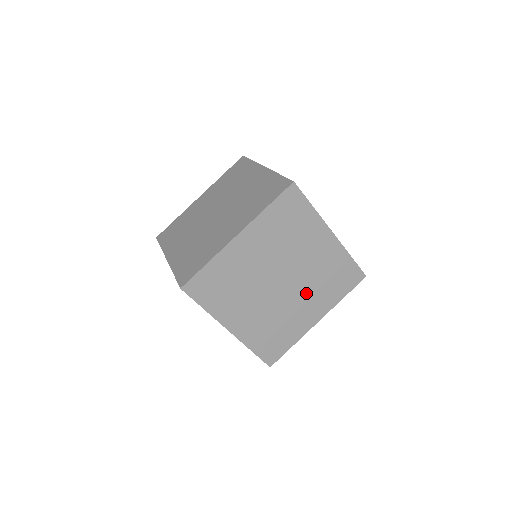
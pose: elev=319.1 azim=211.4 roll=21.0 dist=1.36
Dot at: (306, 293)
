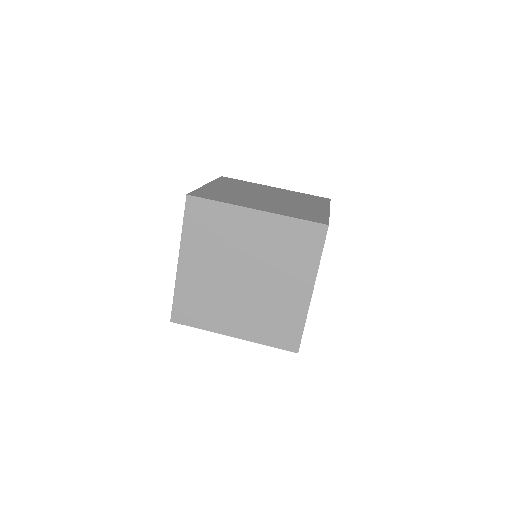
Dot at: (277, 274)
